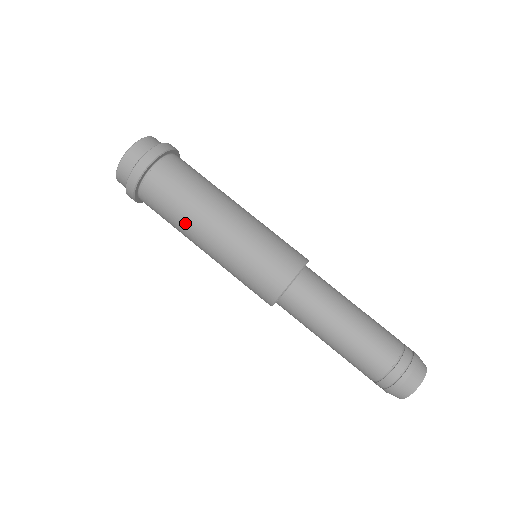
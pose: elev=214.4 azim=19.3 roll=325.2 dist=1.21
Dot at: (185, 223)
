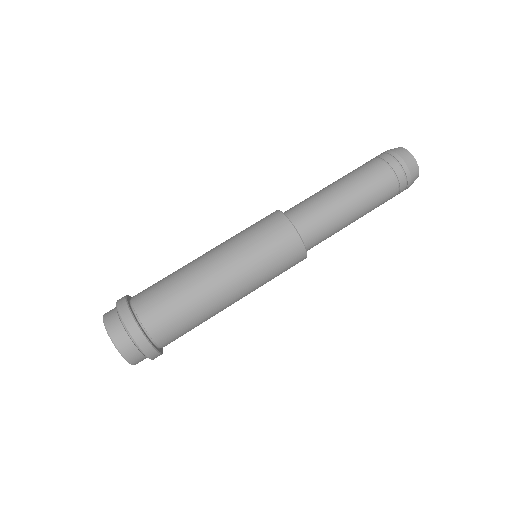
Dot at: (198, 298)
